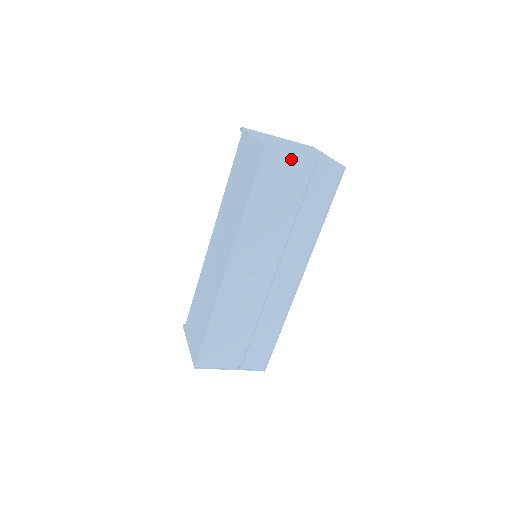
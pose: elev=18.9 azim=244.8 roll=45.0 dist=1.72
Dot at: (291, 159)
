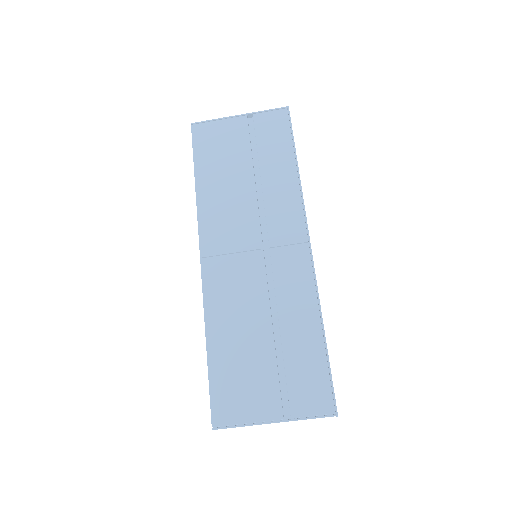
Dot at: (223, 123)
